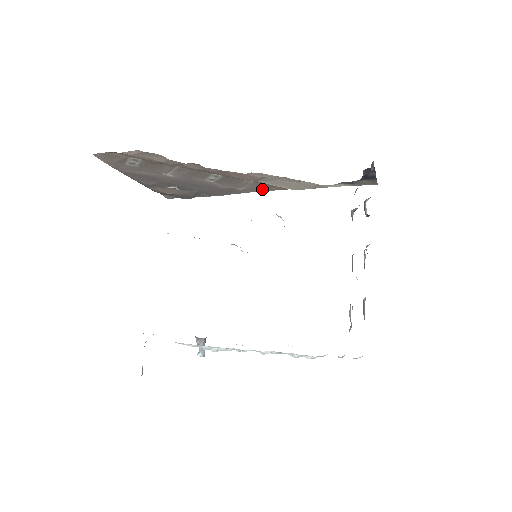
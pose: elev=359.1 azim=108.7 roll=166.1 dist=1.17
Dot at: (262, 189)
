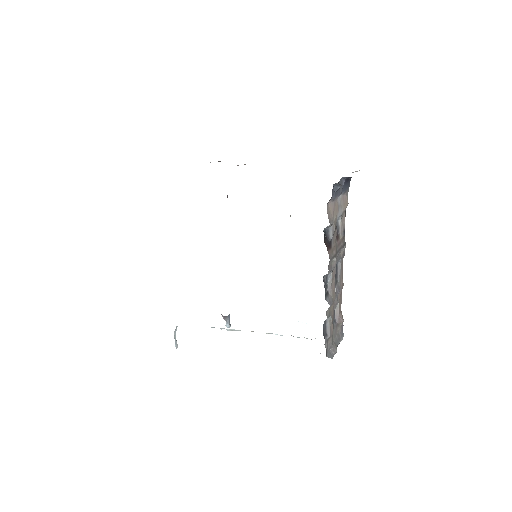
Dot at: occluded
